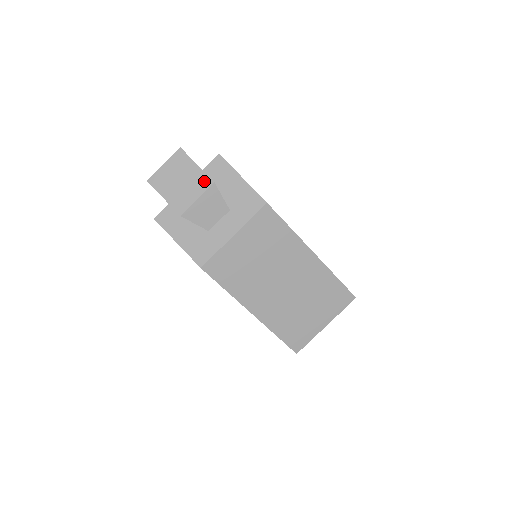
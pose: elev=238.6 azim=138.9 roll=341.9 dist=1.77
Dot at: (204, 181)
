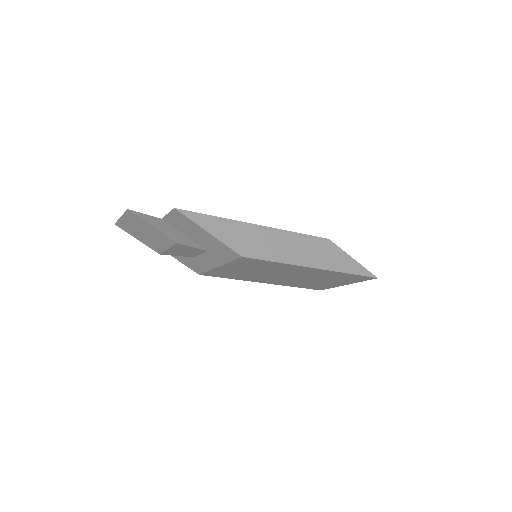
Dot at: (167, 240)
